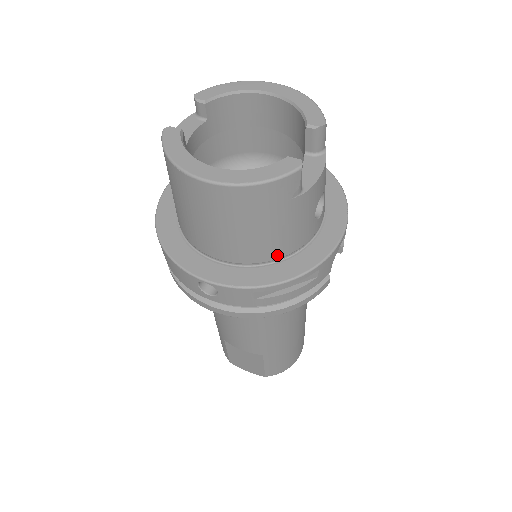
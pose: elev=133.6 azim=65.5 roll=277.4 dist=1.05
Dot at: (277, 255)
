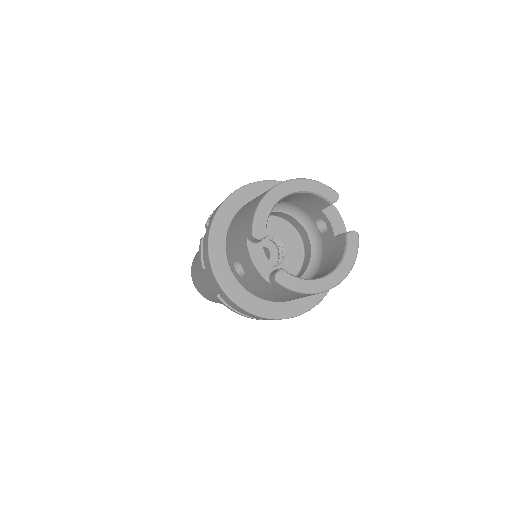
Dot at: occluded
